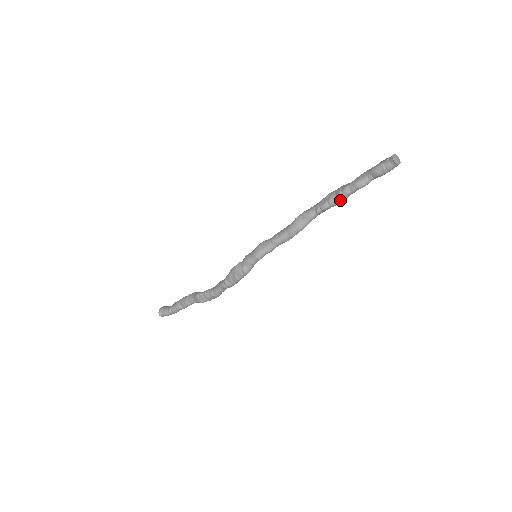
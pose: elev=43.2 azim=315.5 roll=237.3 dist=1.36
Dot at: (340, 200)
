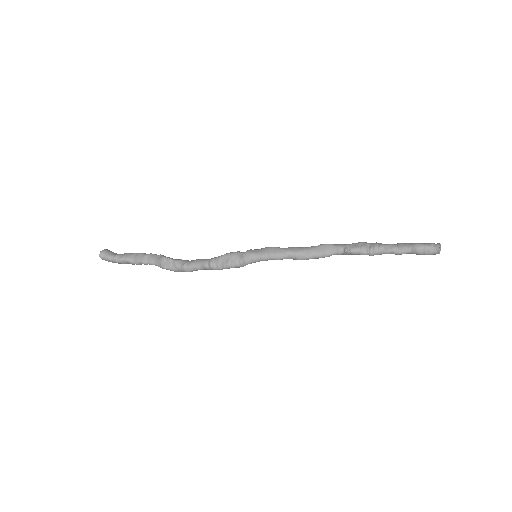
Dot at: (372, 253)
